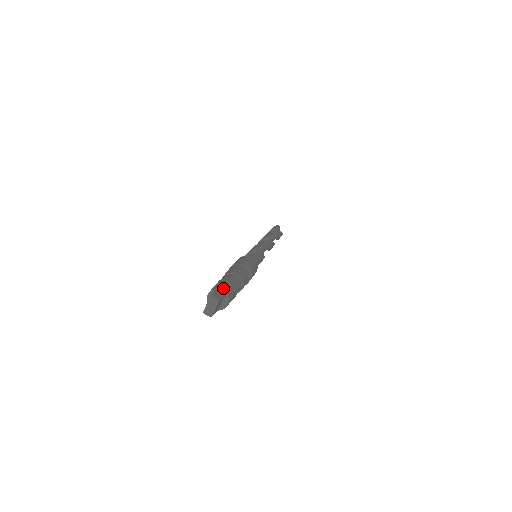
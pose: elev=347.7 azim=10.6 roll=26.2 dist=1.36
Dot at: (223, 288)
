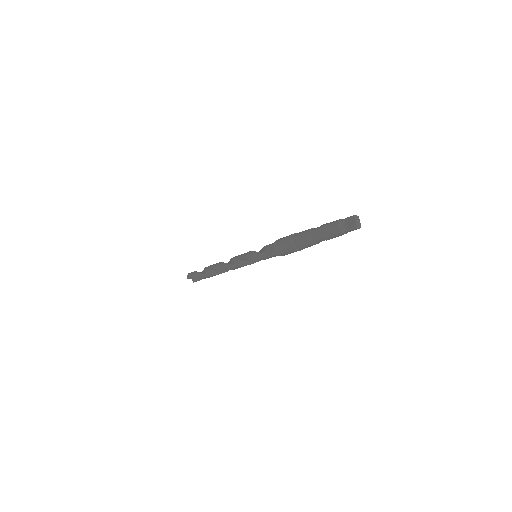
Dot at: (339, 219)
